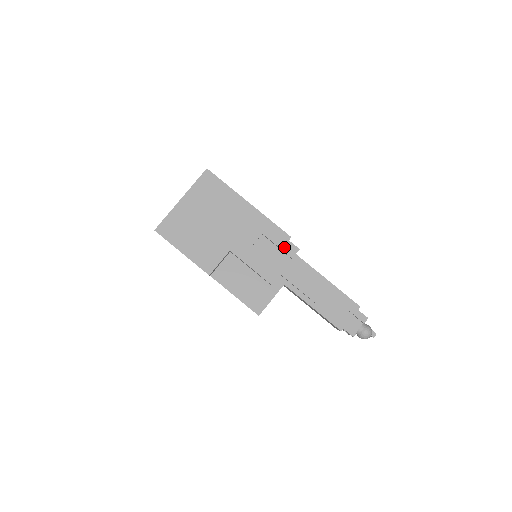
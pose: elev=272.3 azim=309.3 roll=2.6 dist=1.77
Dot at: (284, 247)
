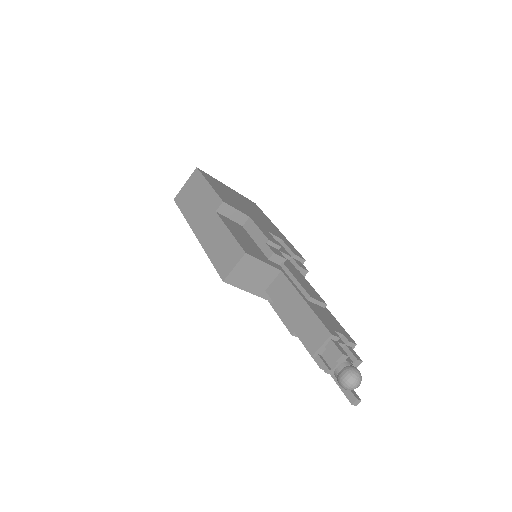
Dot at: (295, 259)
